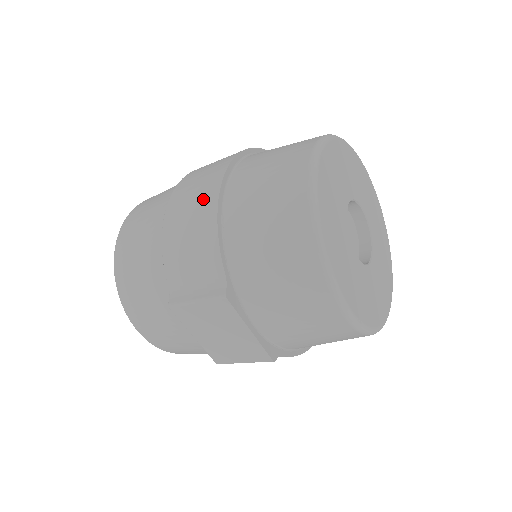
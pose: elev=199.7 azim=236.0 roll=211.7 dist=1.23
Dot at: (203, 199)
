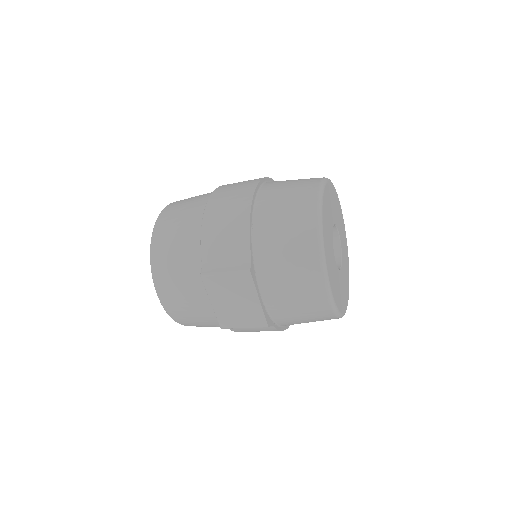
Dot at: (238, 204)
